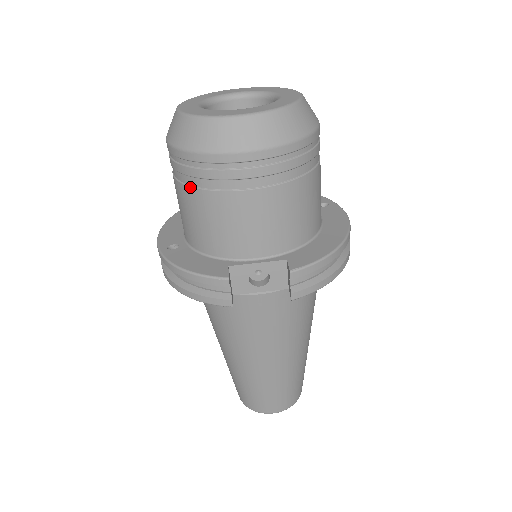
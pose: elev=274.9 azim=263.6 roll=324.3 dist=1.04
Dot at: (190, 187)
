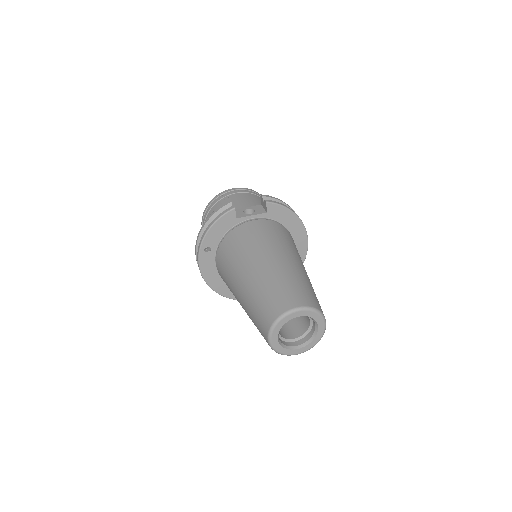
Dot at: (212, 211)
